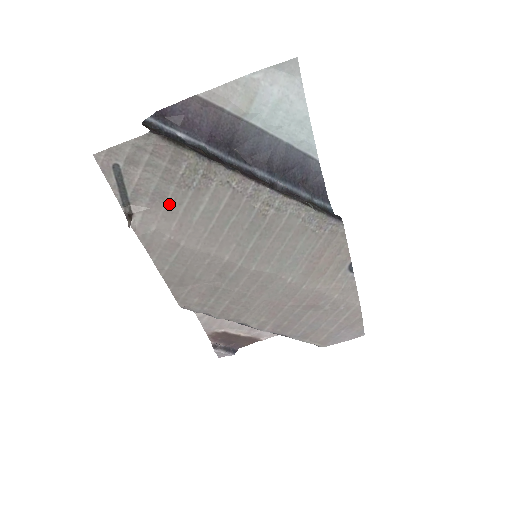
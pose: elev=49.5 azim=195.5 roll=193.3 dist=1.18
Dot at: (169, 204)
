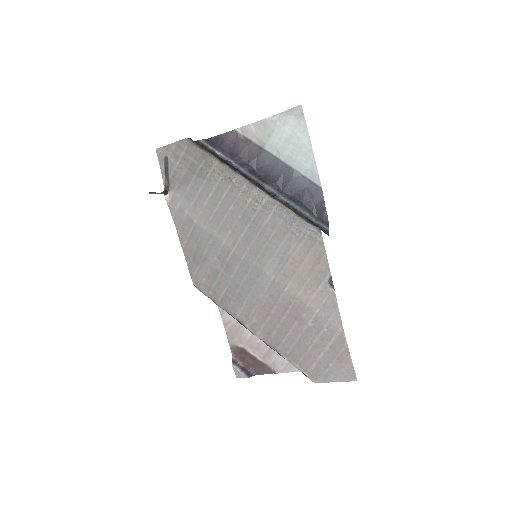
Dot at: (191, 188)
